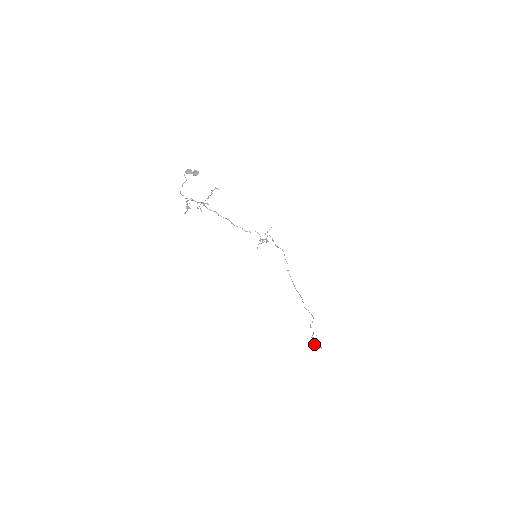
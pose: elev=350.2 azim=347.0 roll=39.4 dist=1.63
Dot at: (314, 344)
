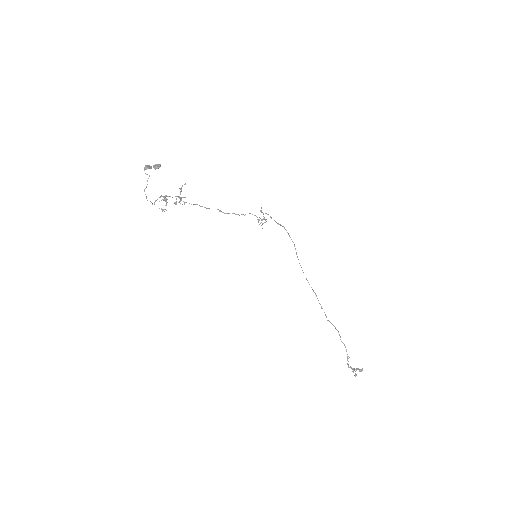
Dot at: (353, 369)
